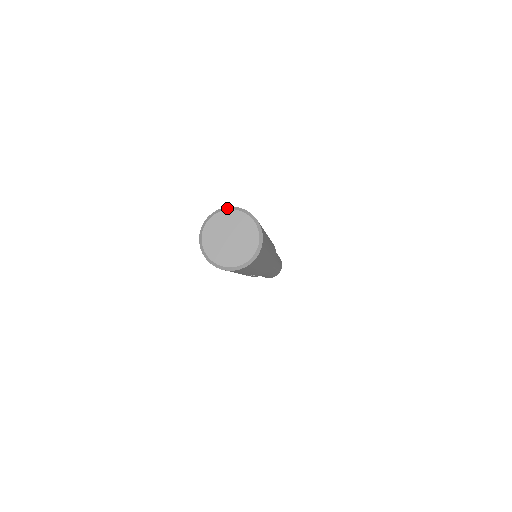
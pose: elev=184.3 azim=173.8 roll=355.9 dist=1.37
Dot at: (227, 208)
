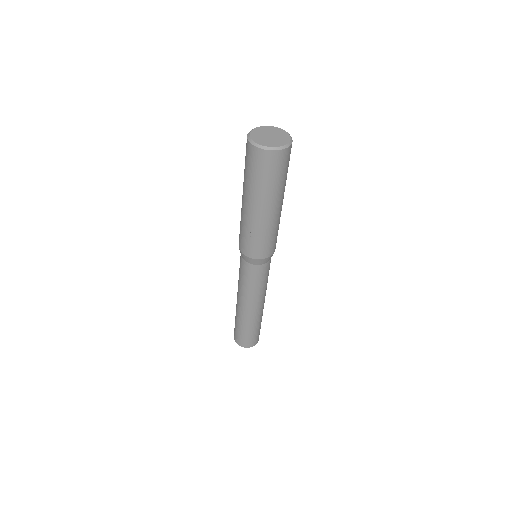
Dot at: (273, 126)
